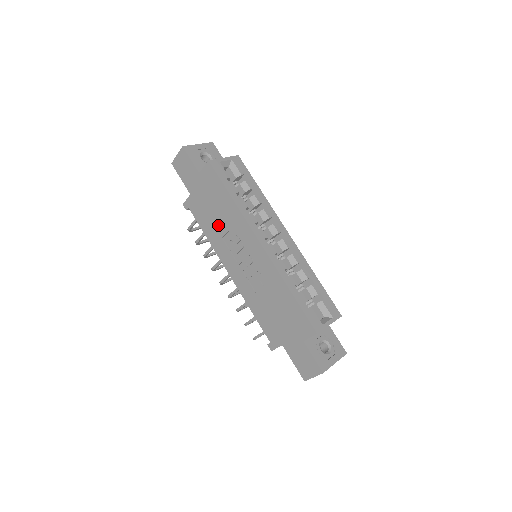
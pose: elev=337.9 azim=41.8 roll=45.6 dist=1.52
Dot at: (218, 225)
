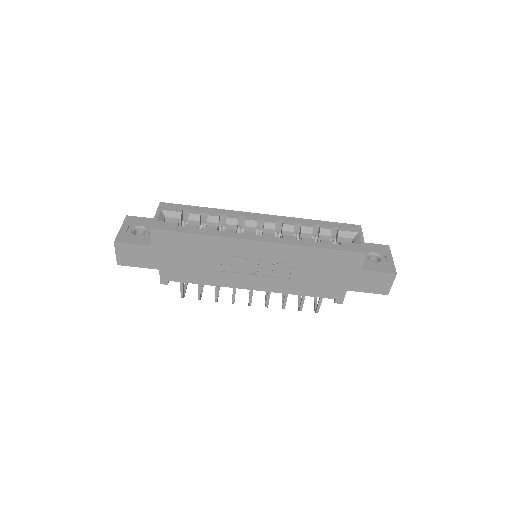
Dot at: (208, 266)
